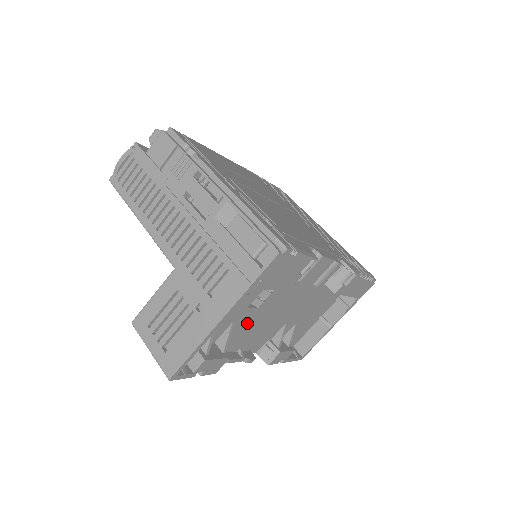
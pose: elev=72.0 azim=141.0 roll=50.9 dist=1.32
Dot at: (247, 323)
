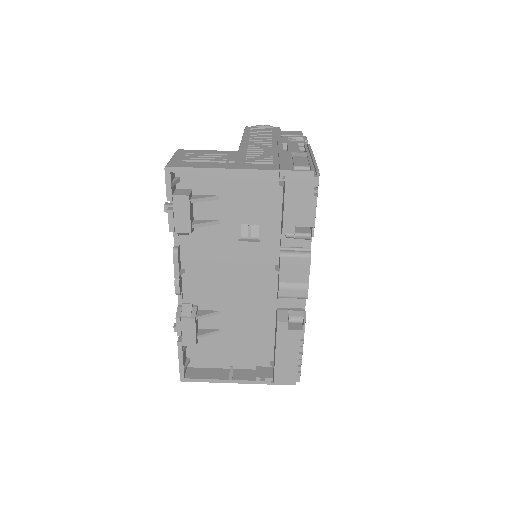
Dot at: (219, 245)
